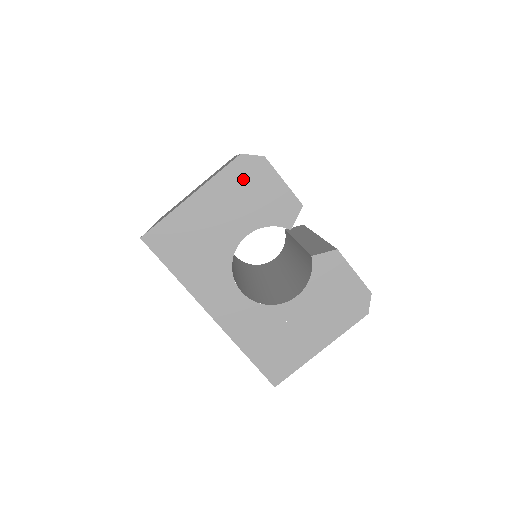
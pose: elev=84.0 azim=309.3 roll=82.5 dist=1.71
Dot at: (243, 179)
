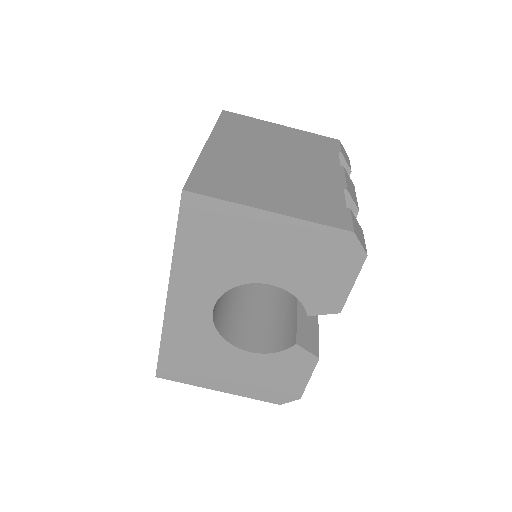
Dot at: (328, 250)
